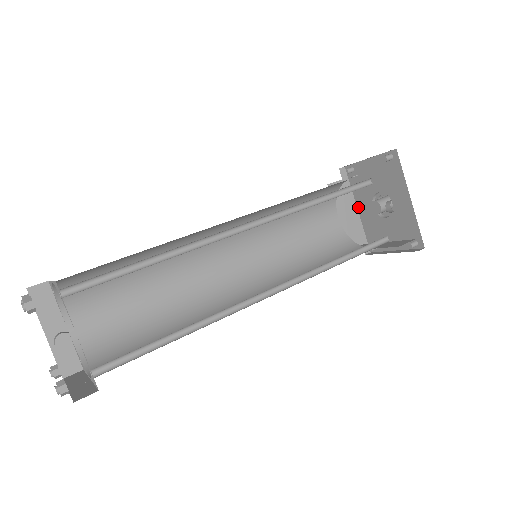
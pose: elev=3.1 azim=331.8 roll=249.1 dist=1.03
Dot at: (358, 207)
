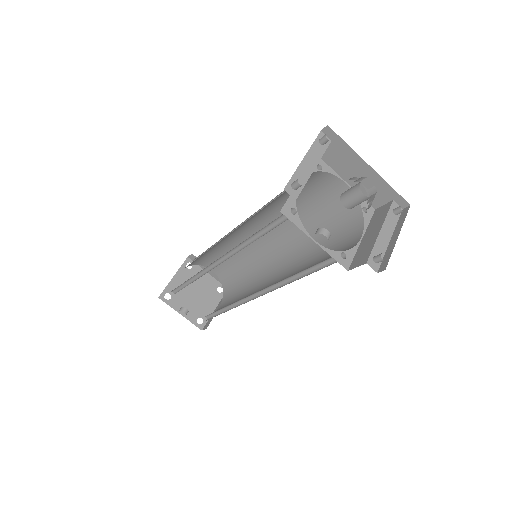
Dot at: (367, 165)
